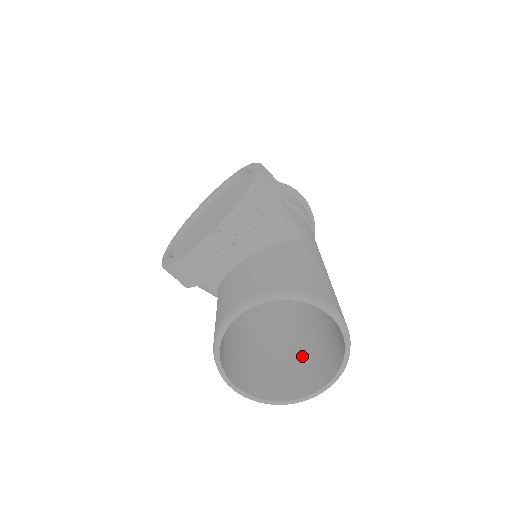
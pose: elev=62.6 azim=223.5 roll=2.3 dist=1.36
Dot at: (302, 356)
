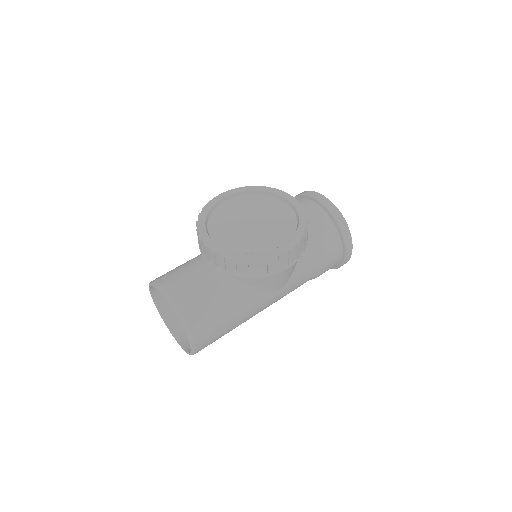
Dot at: occluded
